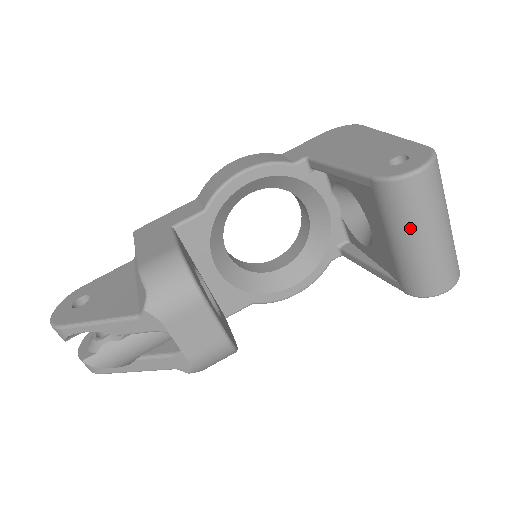
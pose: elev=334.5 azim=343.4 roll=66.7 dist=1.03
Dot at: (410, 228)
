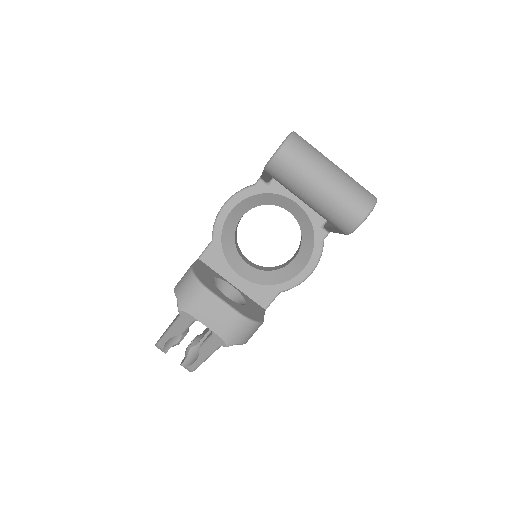
Dot at: (301, 188)
